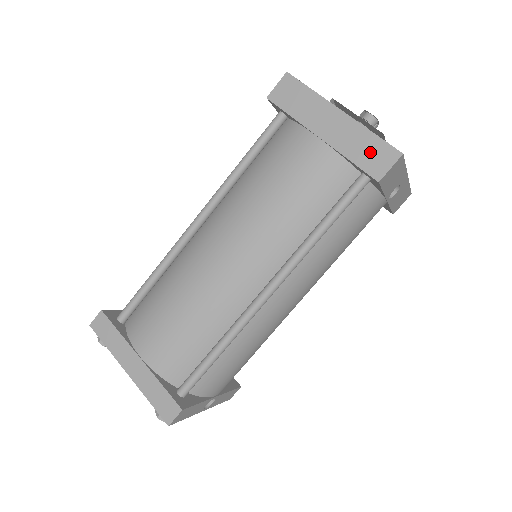
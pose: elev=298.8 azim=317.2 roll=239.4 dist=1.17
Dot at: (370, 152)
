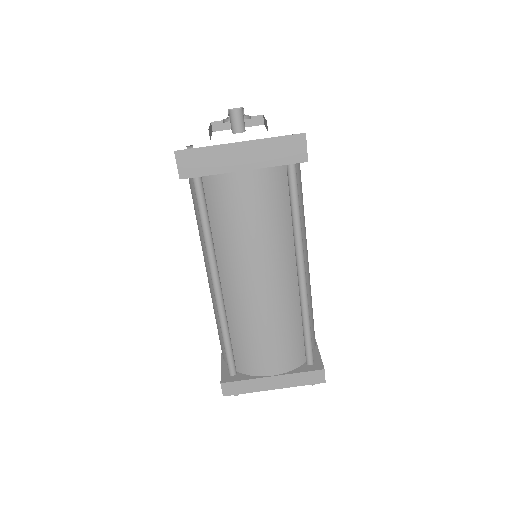
Dot at: (285, 150)
